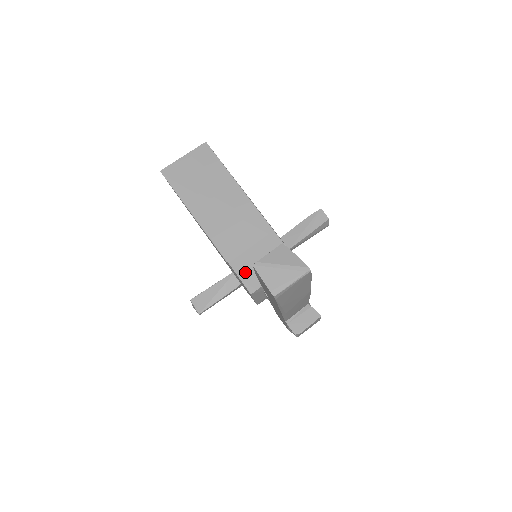
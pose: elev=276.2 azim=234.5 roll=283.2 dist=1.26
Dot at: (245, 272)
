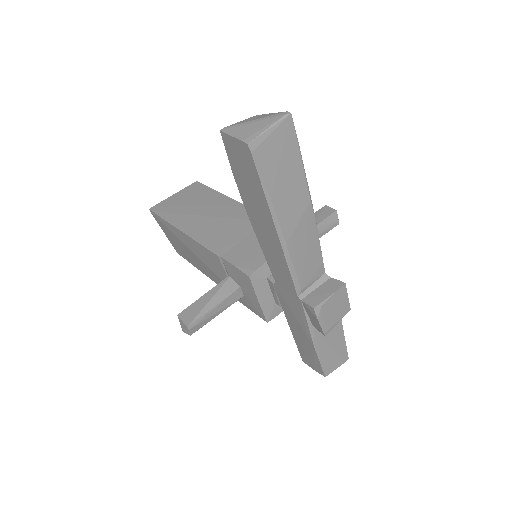
Dot at: (240, 258)
